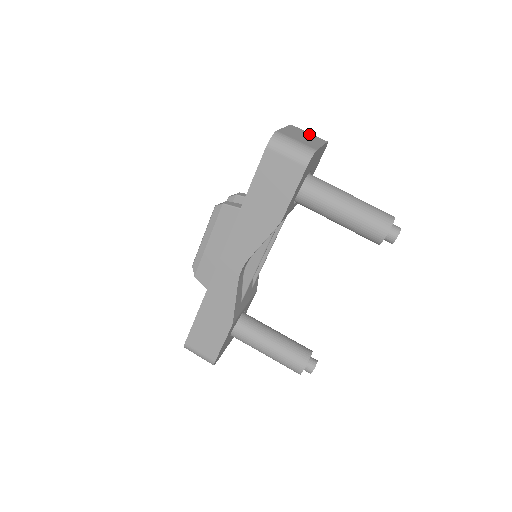
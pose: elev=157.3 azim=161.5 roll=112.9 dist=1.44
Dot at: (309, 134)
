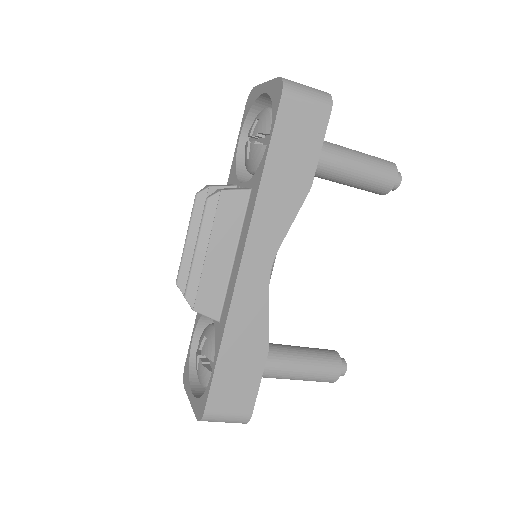
Dot at: occluded
